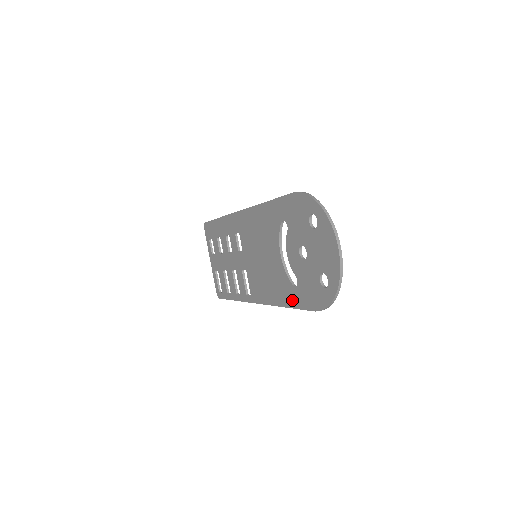
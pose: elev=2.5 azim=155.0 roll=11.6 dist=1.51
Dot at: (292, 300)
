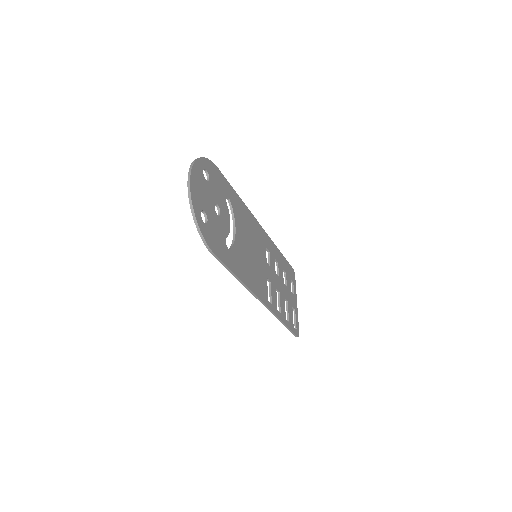
Dot at: (230, 265)
